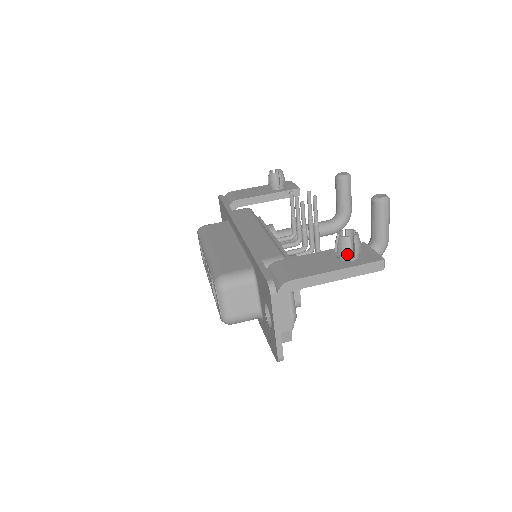
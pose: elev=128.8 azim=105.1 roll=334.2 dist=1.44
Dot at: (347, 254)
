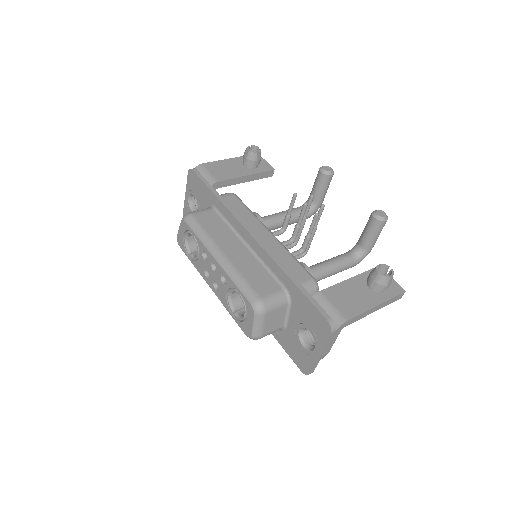
Dot at: (383, 289)
